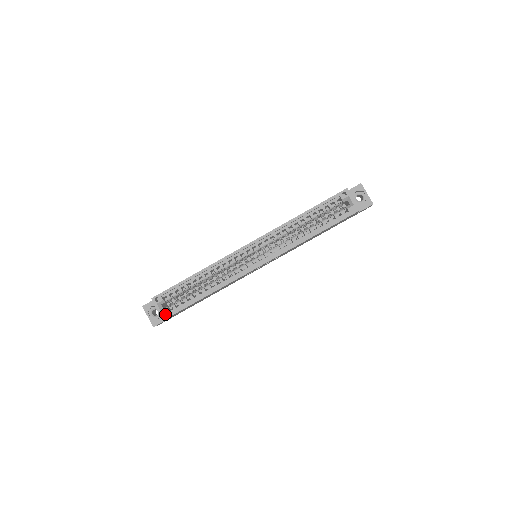
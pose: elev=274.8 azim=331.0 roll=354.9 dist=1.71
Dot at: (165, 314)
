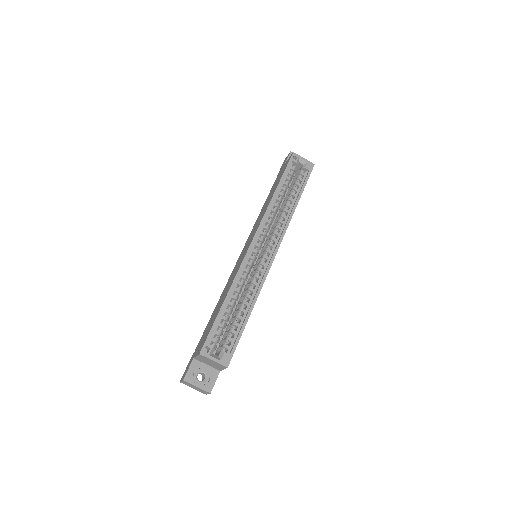
Dot at: (225, 359)
